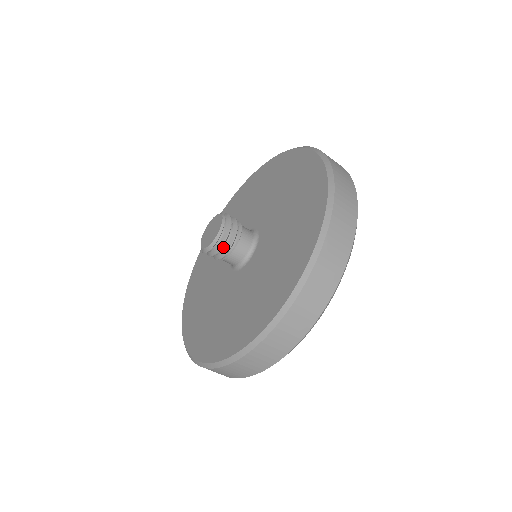
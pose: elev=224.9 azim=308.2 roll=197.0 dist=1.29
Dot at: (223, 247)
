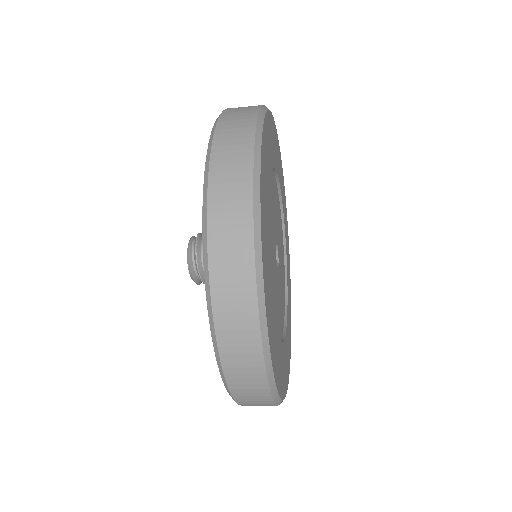
Dot at: (202, 260)
